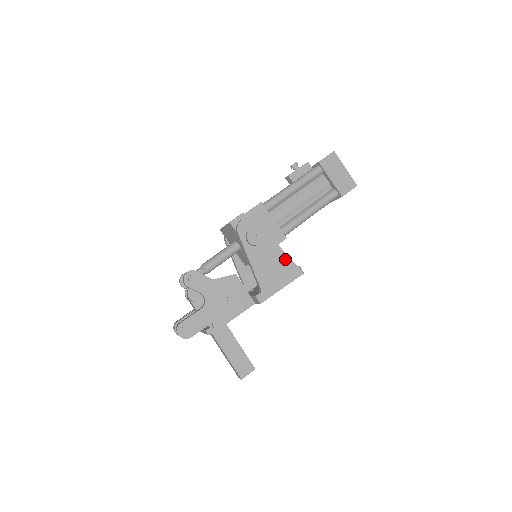
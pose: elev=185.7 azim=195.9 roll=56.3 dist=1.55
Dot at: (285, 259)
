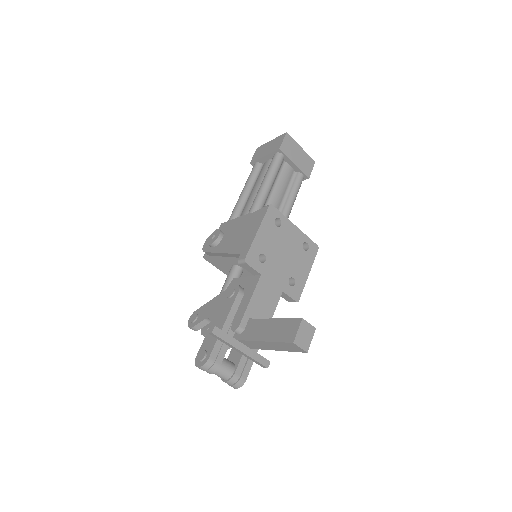
Dot at: (248, 218)
